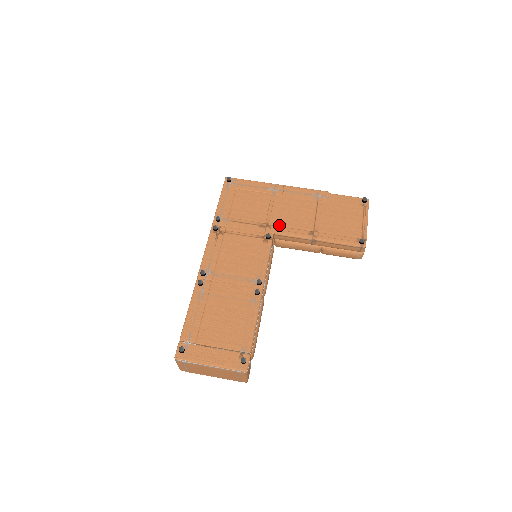
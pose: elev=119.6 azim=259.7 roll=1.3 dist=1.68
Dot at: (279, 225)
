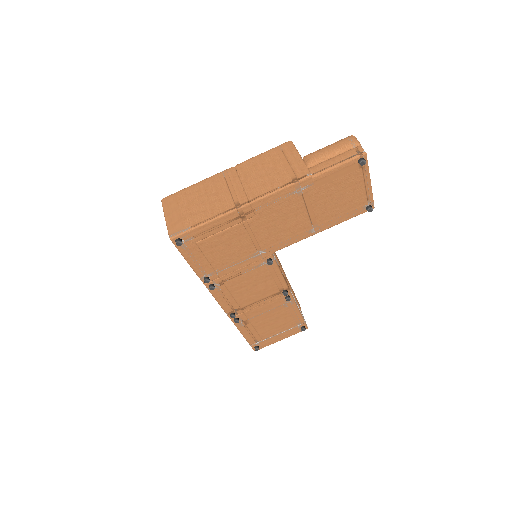
Dot at: (273, 245)
